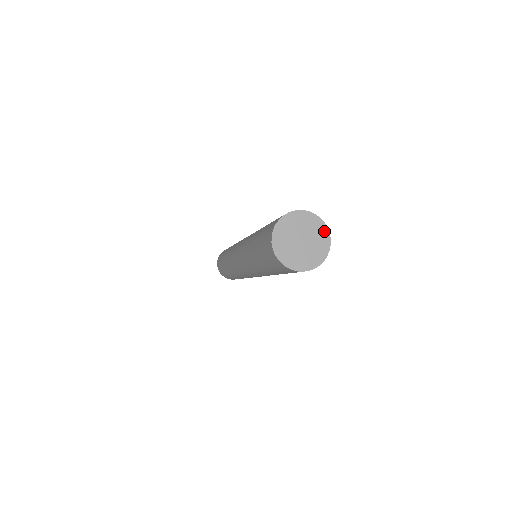
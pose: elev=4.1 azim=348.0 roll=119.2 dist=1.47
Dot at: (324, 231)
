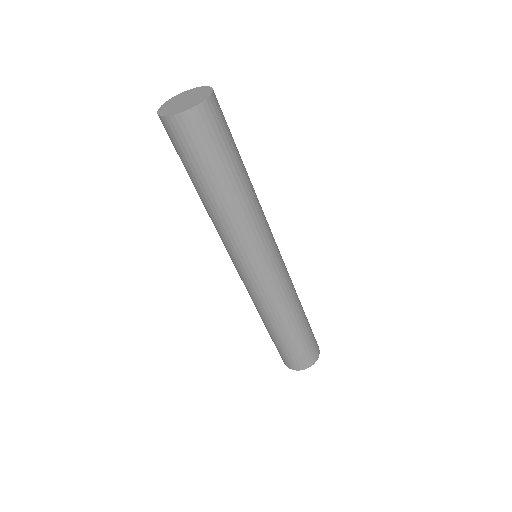
Dot at: (198, 89)
